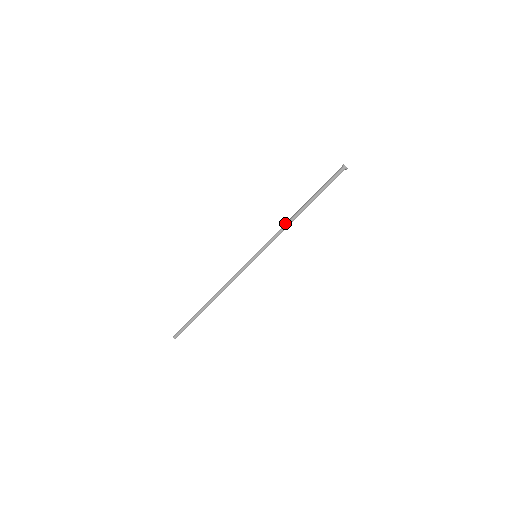
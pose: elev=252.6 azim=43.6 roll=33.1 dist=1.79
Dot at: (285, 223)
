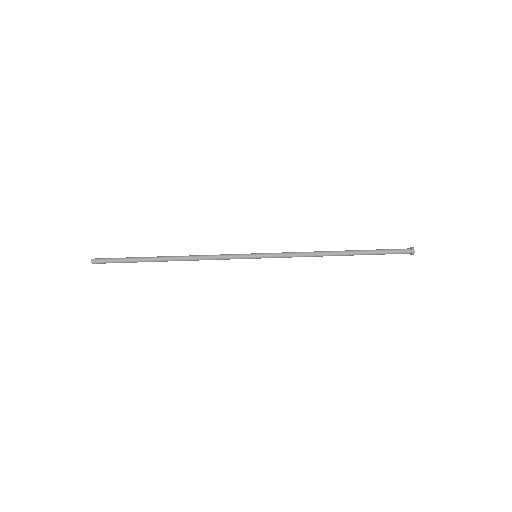
Dot at: (312, 253)
